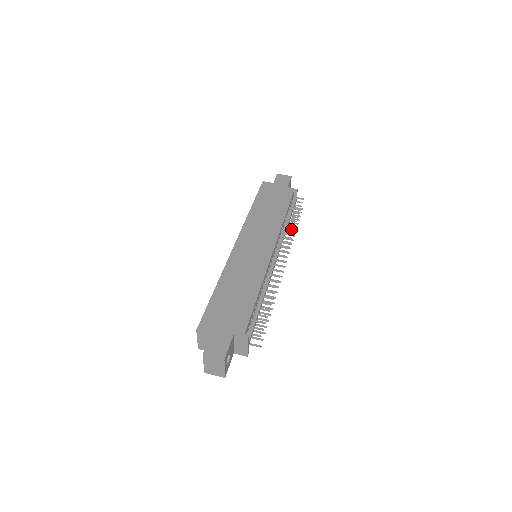
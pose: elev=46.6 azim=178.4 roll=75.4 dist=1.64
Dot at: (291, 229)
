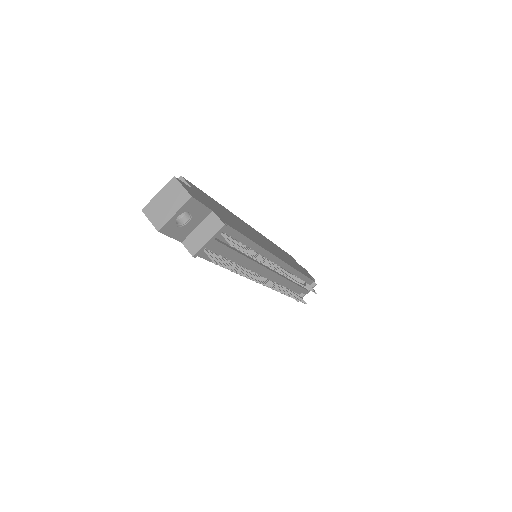
Dot at: occluded
